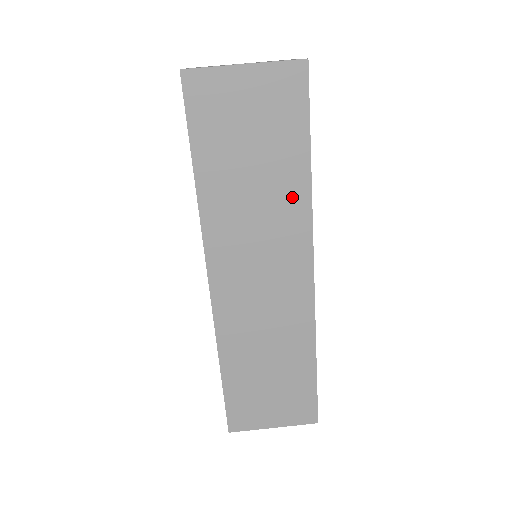
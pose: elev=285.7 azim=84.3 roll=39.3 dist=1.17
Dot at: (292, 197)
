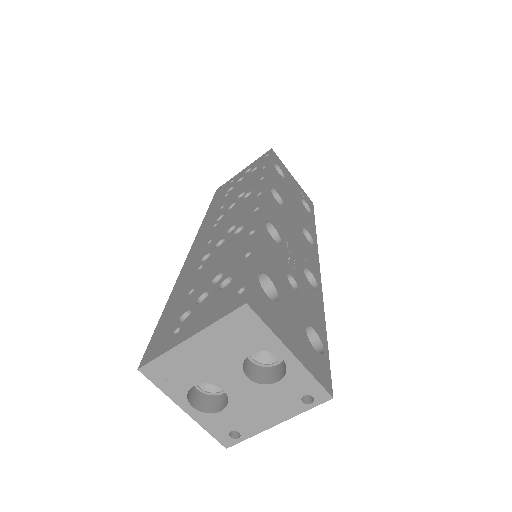
Dot at: occluded
